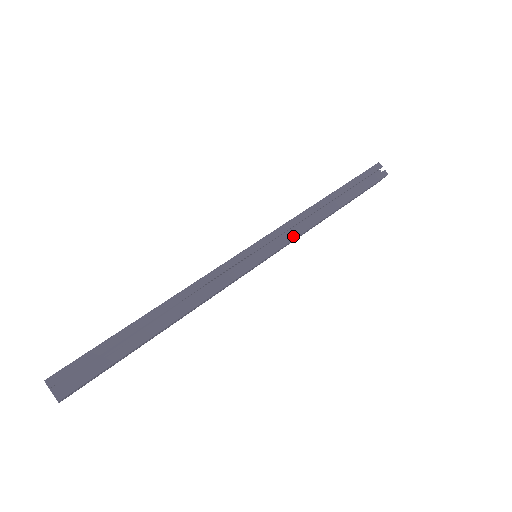
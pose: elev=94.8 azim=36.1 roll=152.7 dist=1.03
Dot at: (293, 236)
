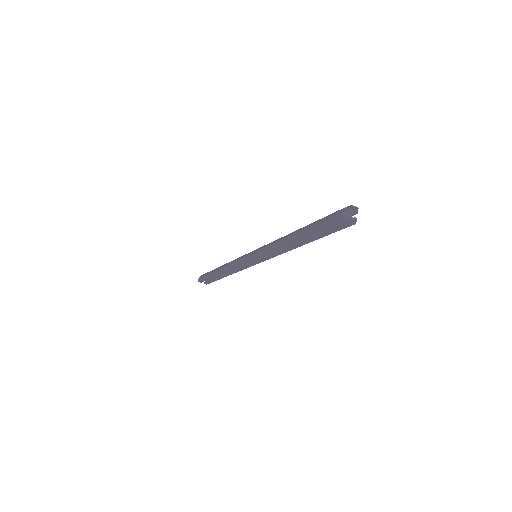
Dot at: (273, 256)
